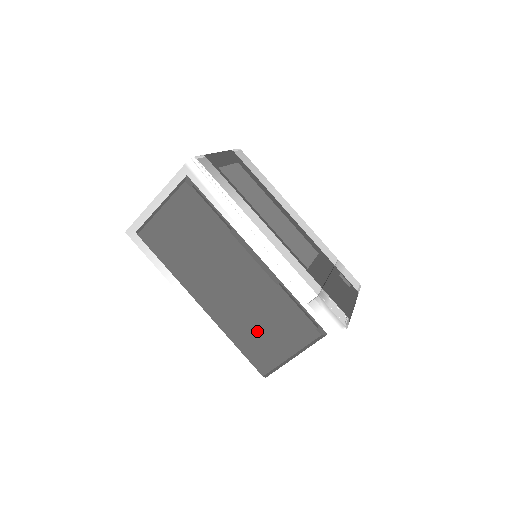
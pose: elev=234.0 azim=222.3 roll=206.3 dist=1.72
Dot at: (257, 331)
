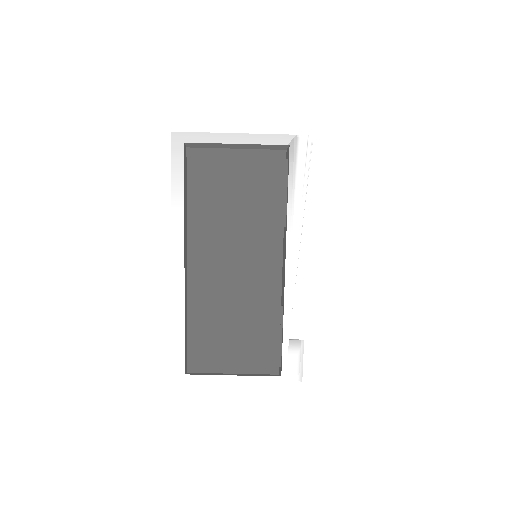
Dot at: (223, 330)
